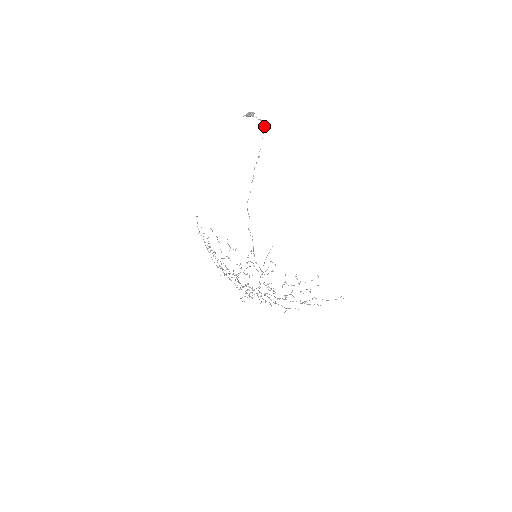
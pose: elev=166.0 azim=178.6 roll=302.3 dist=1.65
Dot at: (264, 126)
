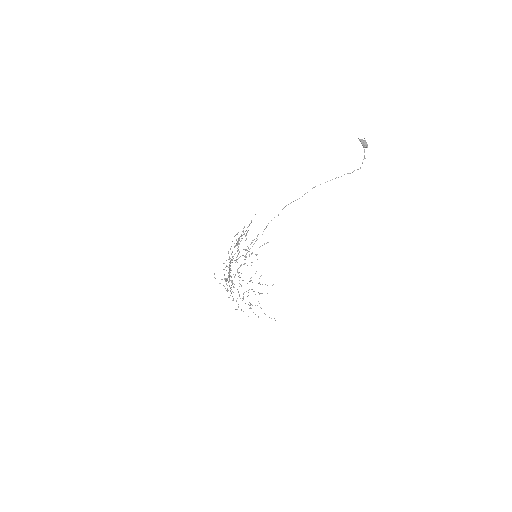
Dot at: occluded
